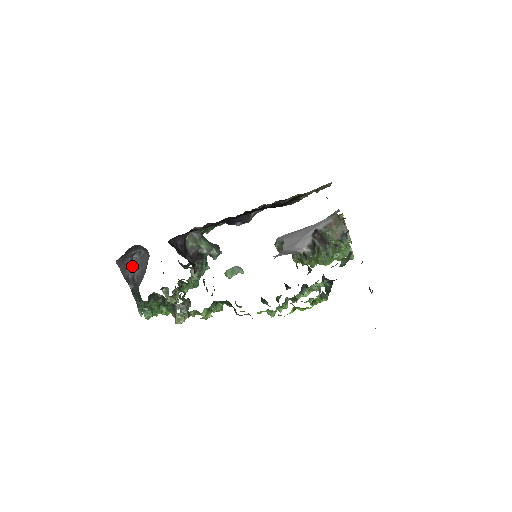
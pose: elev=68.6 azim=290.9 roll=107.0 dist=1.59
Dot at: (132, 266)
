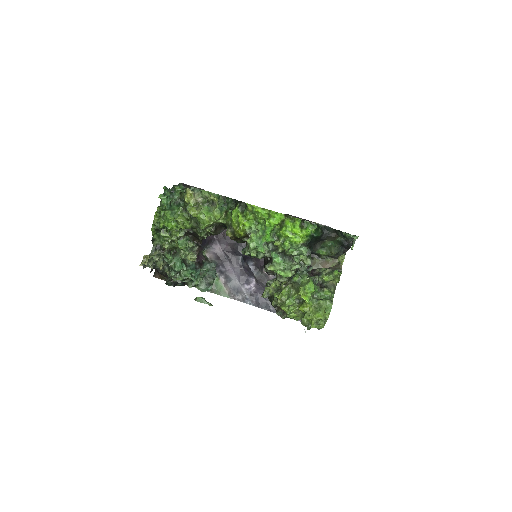
Dot at: occluded
